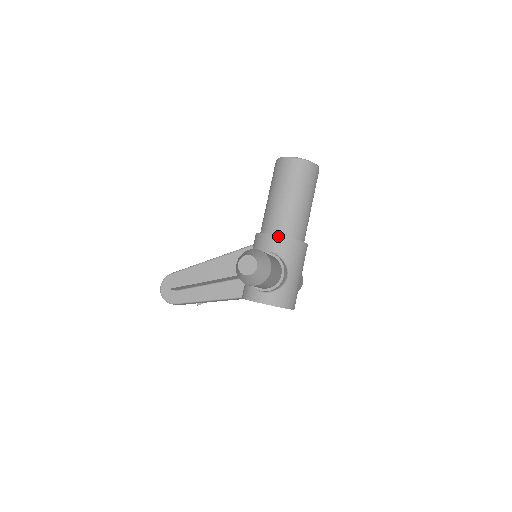
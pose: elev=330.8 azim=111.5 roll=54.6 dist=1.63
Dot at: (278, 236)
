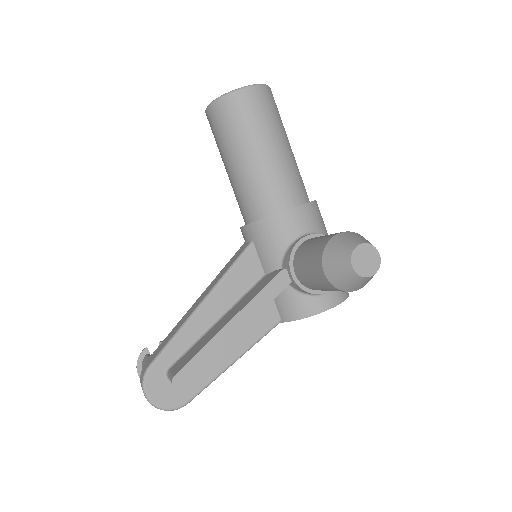
Dot at: (299, 207)
